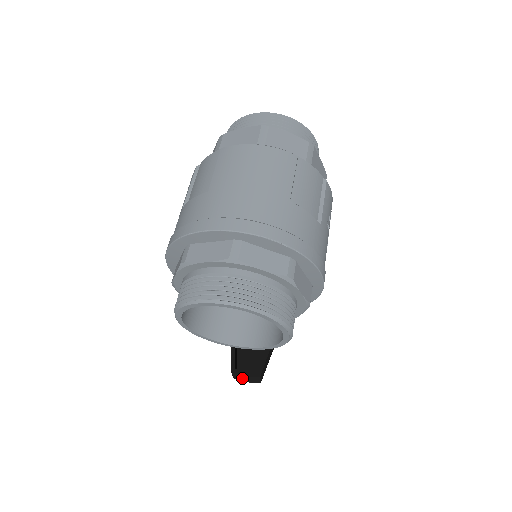
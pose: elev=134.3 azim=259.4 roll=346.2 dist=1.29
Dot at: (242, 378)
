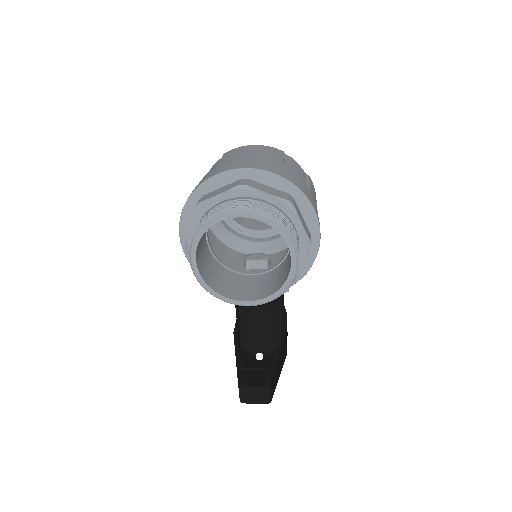
Dot at: (250, 395)
